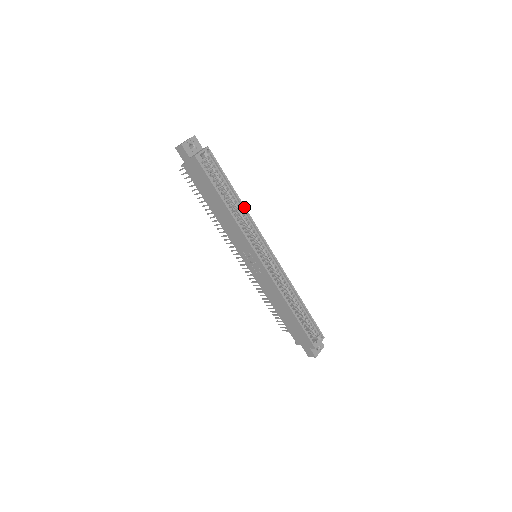
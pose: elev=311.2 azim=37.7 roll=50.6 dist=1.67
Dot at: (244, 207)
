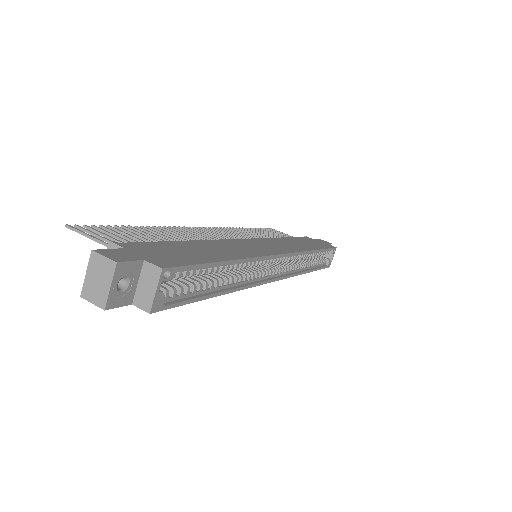
Dot at: (244, 260)
